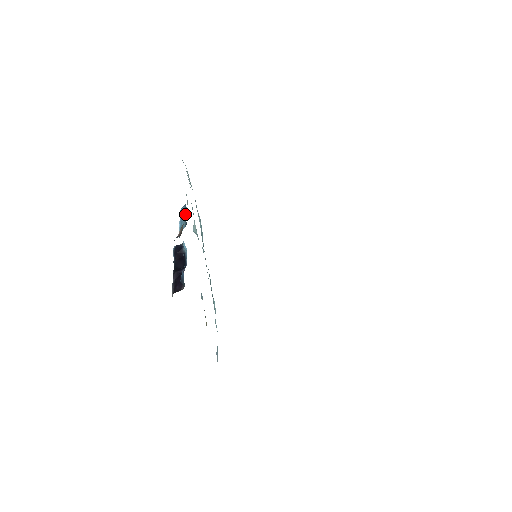
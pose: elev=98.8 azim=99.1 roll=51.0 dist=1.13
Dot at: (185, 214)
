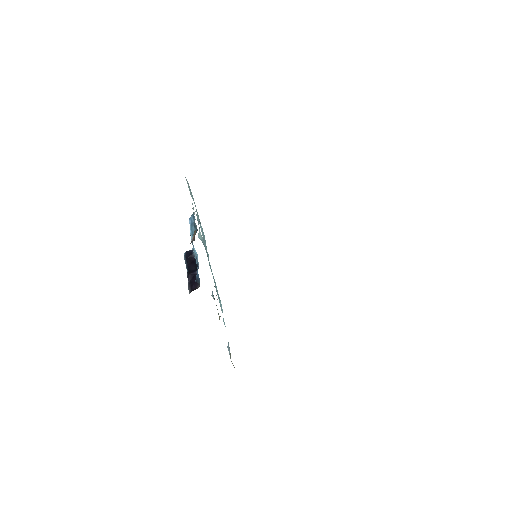
Dot at: occluded
